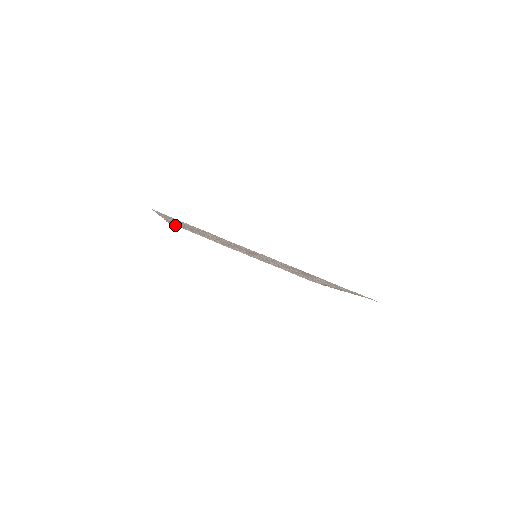
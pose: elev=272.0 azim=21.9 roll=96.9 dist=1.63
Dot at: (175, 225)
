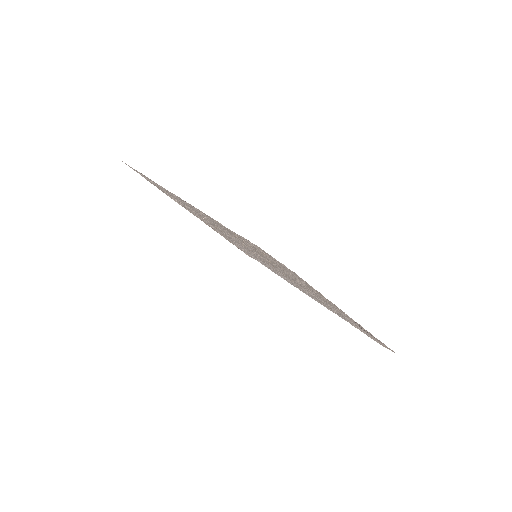
Dot at: (240, 249)
